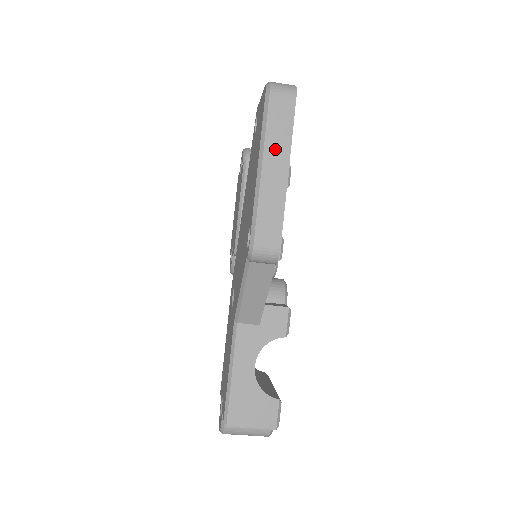
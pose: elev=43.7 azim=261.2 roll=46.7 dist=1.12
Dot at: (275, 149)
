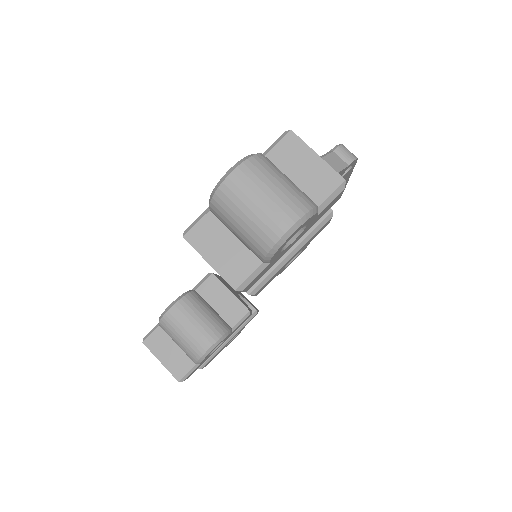
Dot at: occluded
